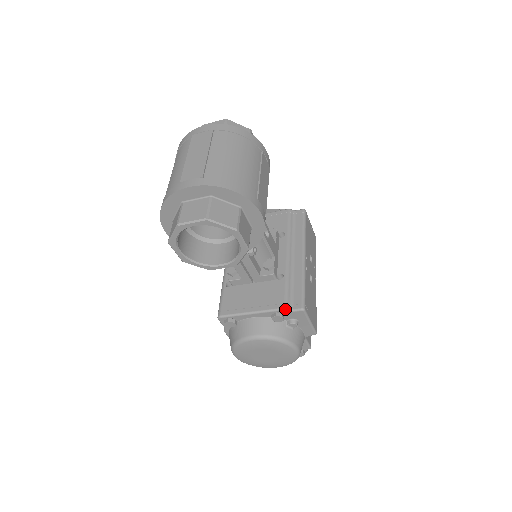
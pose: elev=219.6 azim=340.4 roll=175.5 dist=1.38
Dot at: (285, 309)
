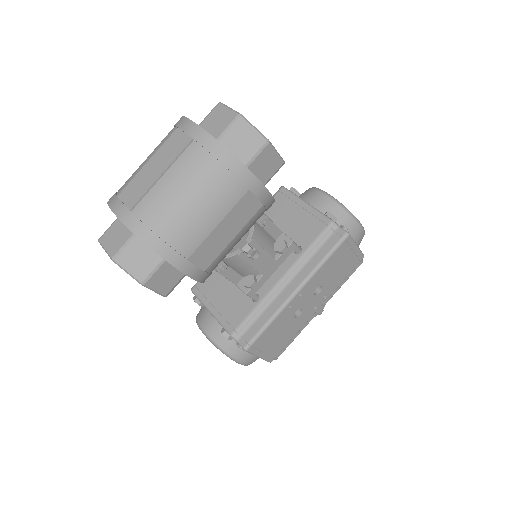
Dot at: (231, 336)
